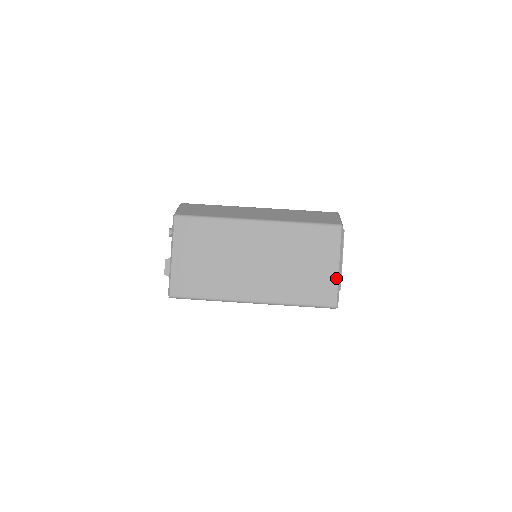
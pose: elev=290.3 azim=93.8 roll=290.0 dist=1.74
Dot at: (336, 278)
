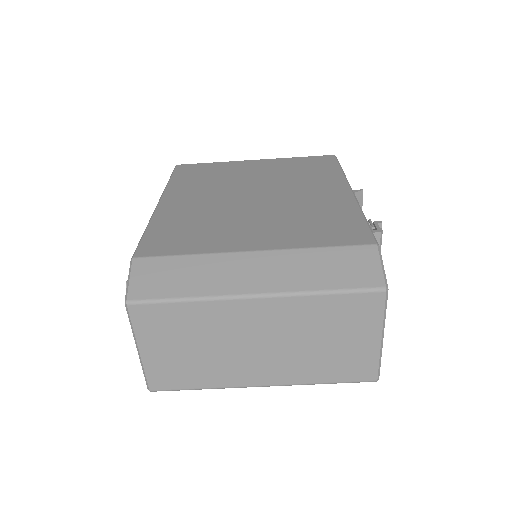
Dot at: (377, 352)
